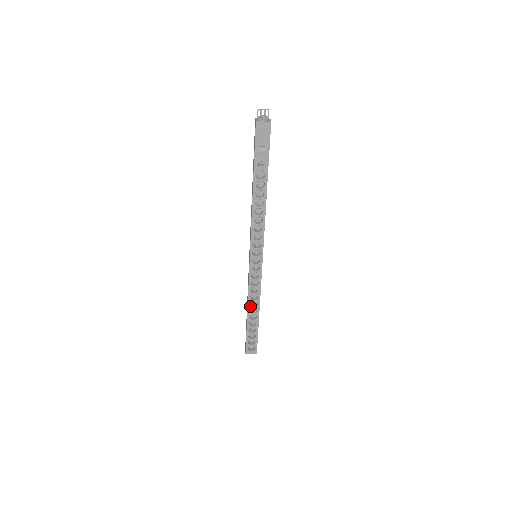
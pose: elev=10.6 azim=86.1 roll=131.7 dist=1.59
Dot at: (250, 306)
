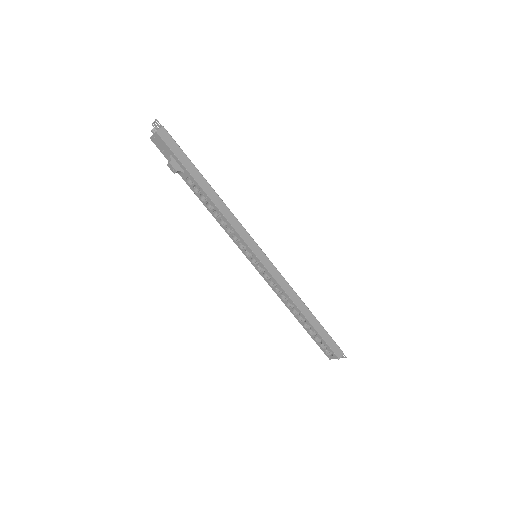
Dot at: (290, 308)
